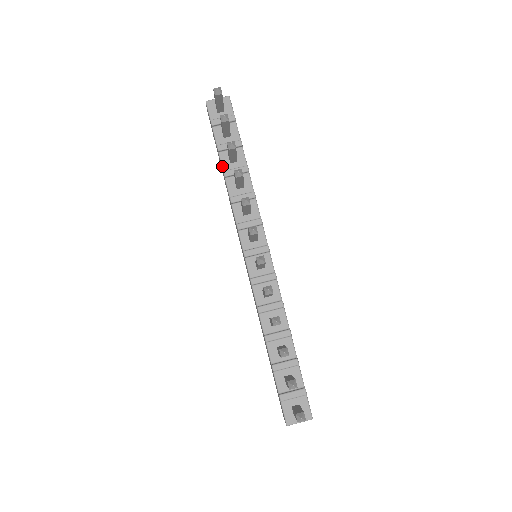
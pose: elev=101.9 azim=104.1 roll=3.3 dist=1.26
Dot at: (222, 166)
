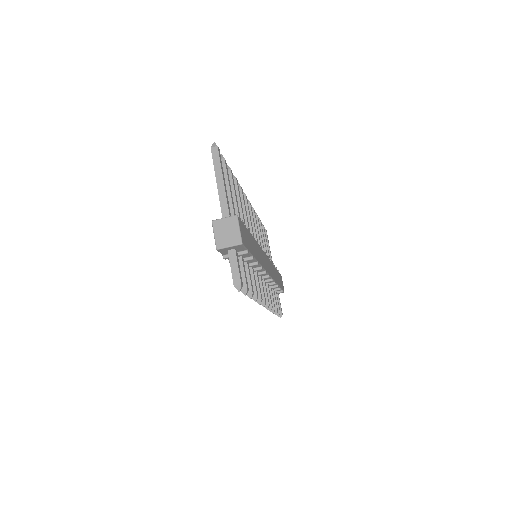
Dot at: occluded
